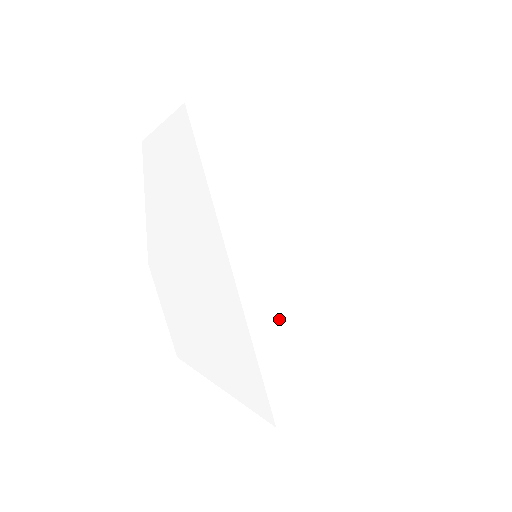
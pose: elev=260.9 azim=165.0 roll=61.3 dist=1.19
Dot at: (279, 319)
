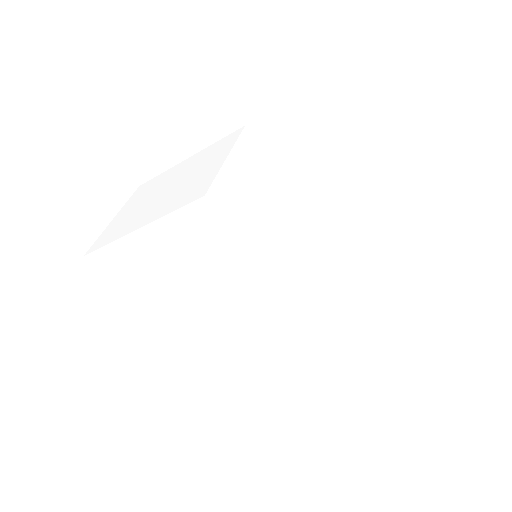
Dot at: (212, 358)
